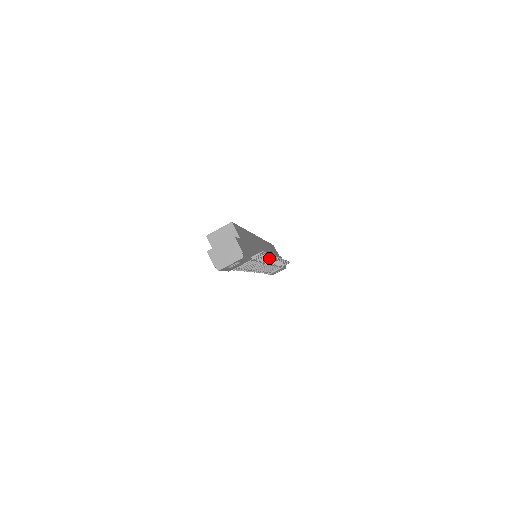
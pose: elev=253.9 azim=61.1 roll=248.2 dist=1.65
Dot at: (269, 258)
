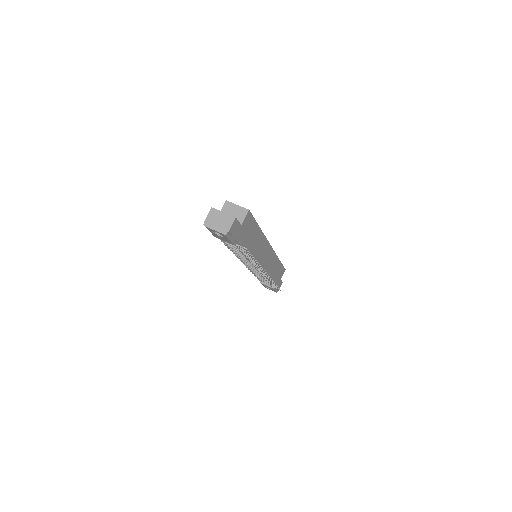
Dot at: occluded
